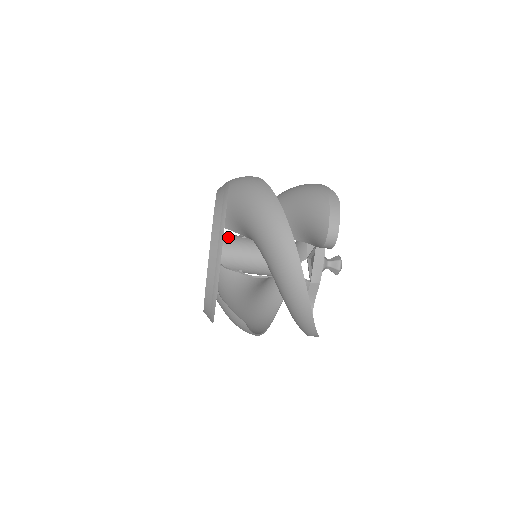
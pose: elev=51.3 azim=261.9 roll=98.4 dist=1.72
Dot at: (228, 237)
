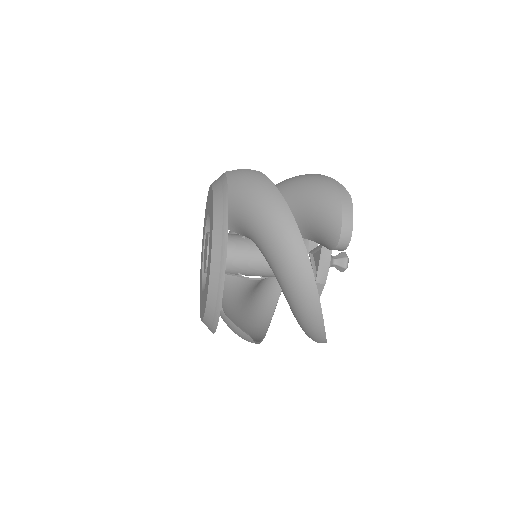
Dot at: occluded
